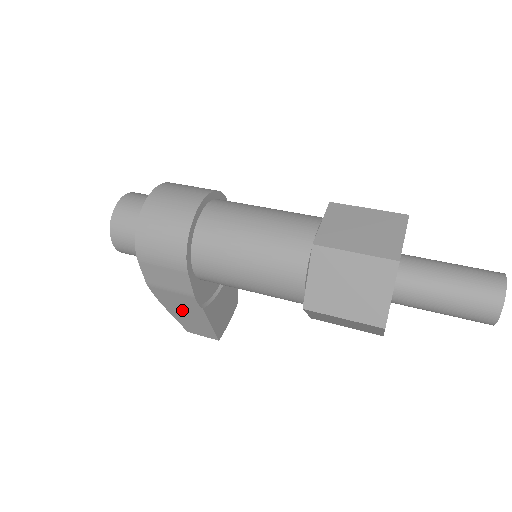
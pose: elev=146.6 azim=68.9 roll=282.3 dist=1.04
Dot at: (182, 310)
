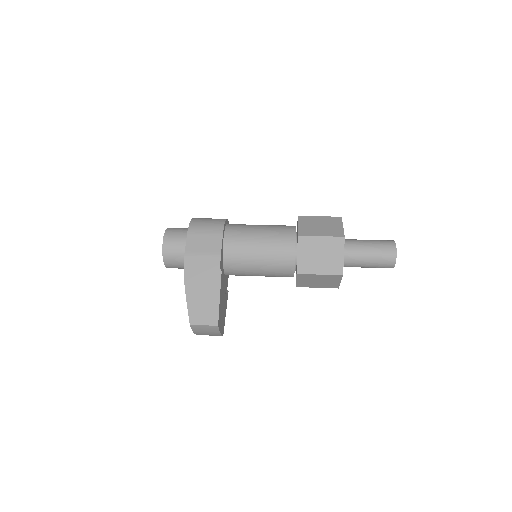
Dot at: (201, 283)
